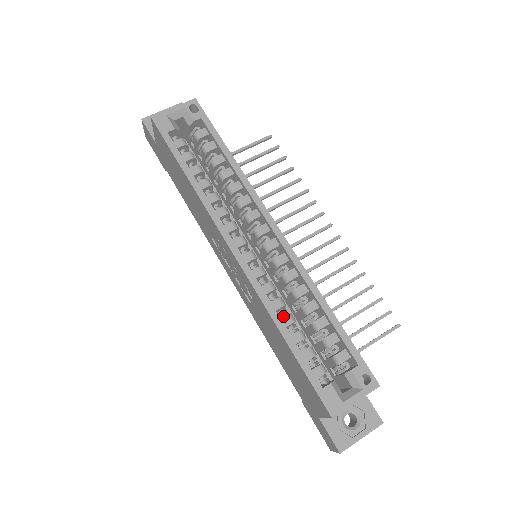
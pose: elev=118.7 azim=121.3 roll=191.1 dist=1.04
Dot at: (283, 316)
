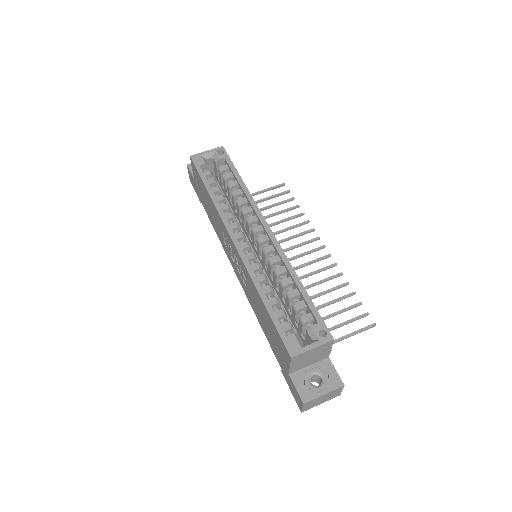
Dot at: (265, 287)
